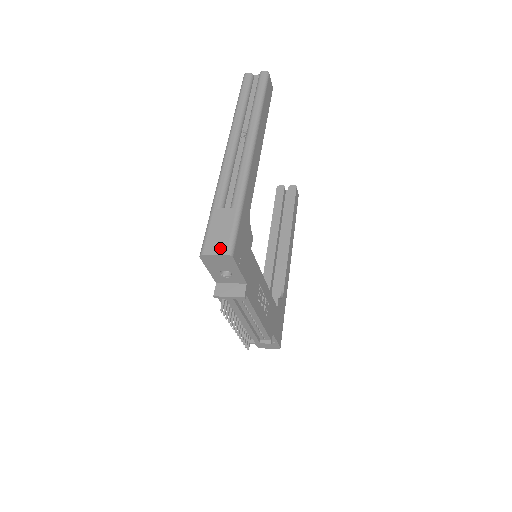
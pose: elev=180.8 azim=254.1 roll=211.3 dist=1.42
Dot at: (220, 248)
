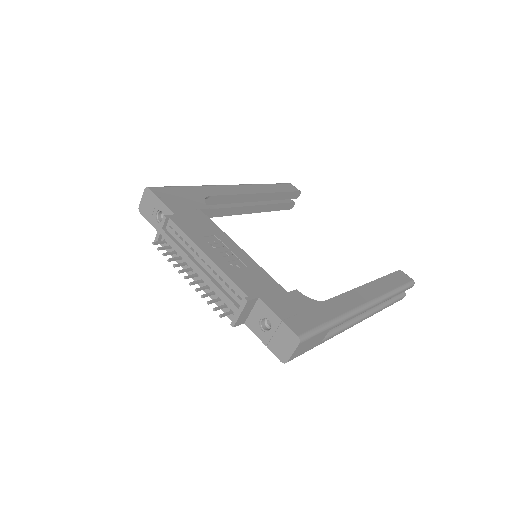
Dot at: occluded
